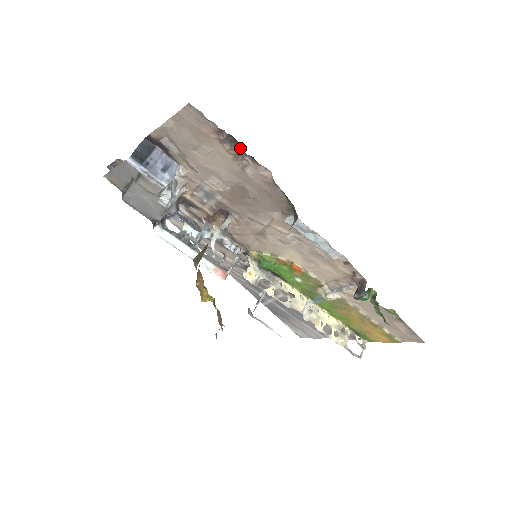
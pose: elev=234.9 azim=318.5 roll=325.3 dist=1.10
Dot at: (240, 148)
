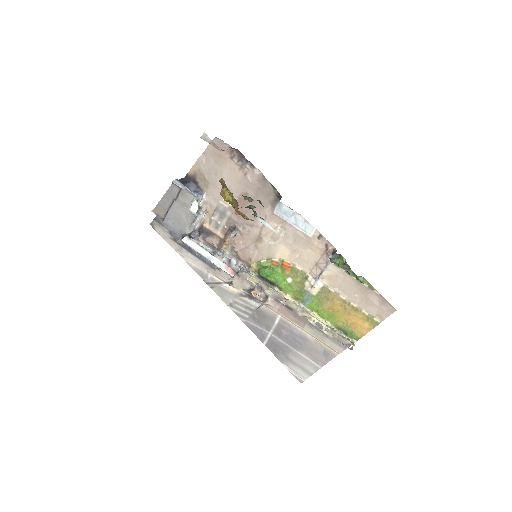
Dot at: (243, 159)
